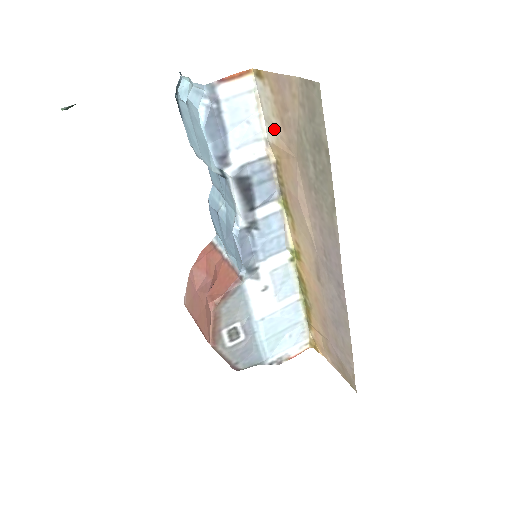
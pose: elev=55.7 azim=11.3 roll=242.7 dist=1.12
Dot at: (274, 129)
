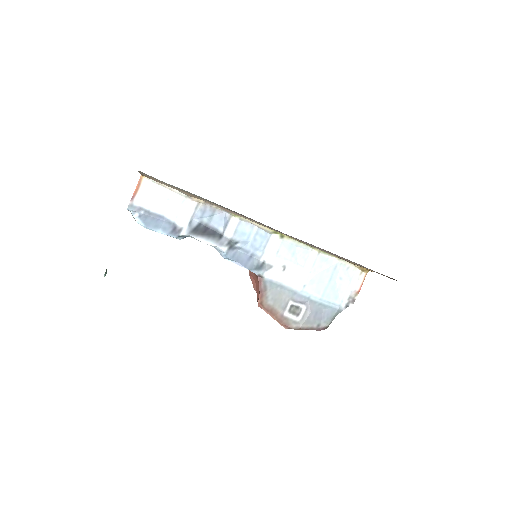
Dot at: (179, 190)
